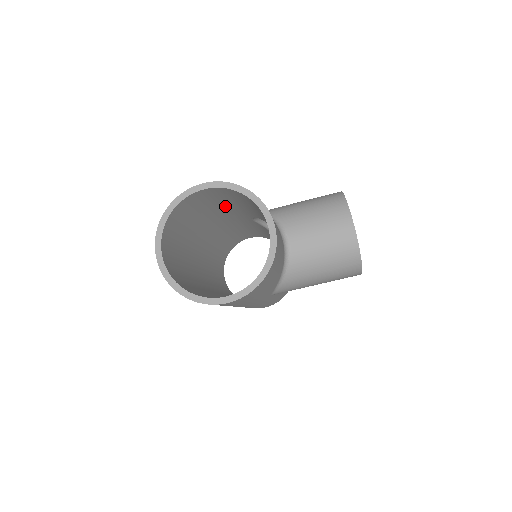
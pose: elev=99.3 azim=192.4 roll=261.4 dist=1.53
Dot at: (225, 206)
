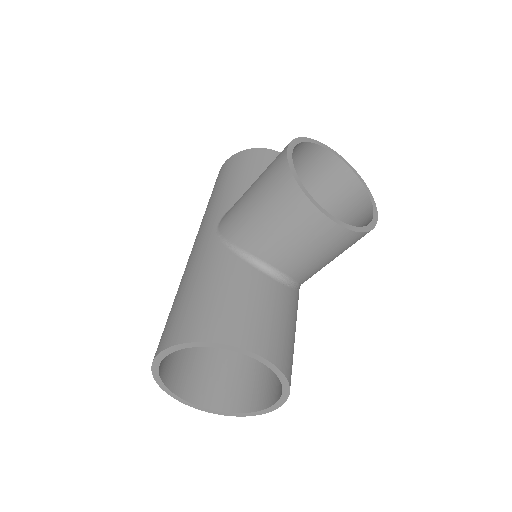
Dot at: occluded
